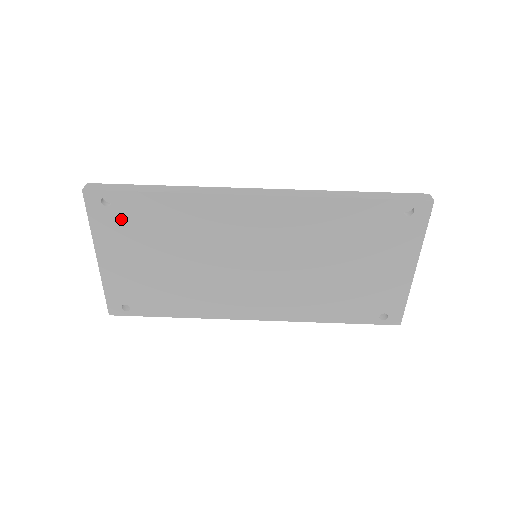
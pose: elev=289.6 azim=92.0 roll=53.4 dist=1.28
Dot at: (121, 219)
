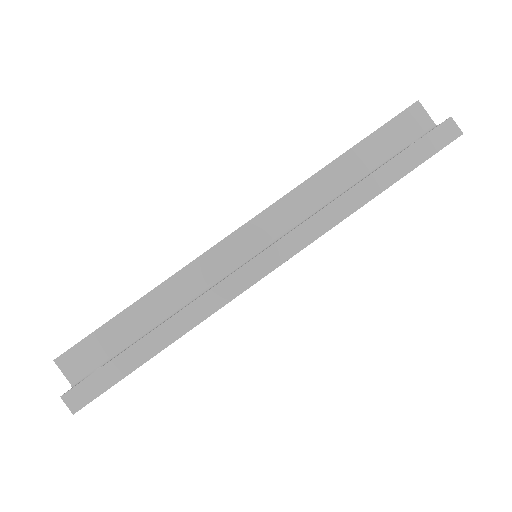
Dot at: occluded
